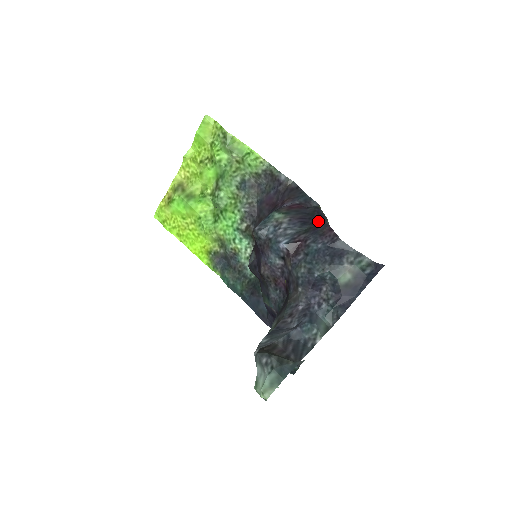
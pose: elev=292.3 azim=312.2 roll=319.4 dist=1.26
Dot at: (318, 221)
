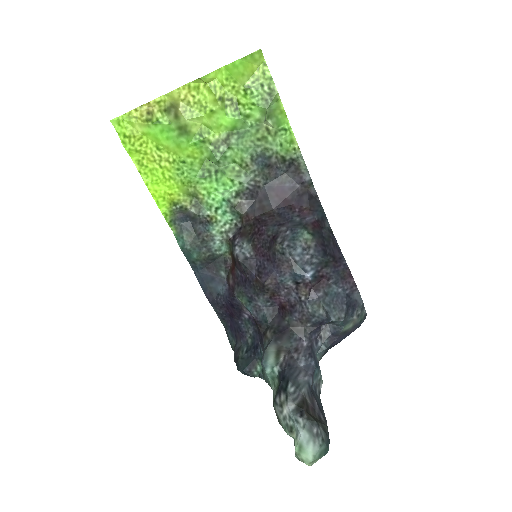
Dot at: (335, 254)
